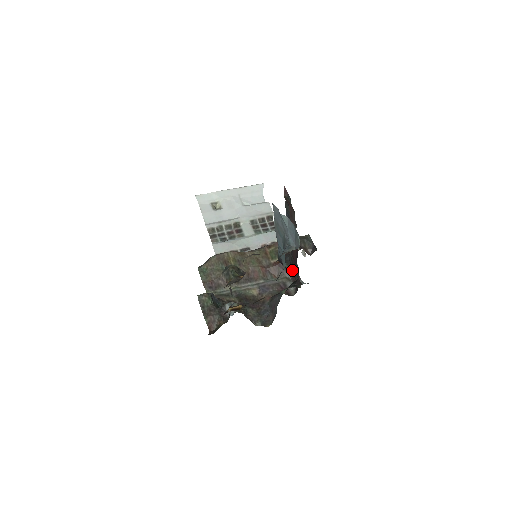
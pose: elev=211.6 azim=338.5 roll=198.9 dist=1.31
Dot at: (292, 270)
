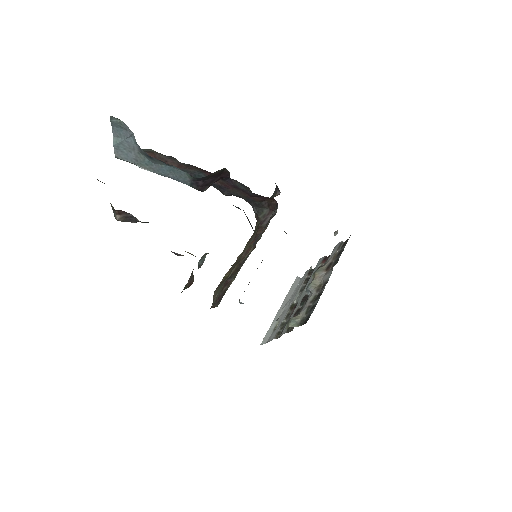
Dot at: (264, 207)
